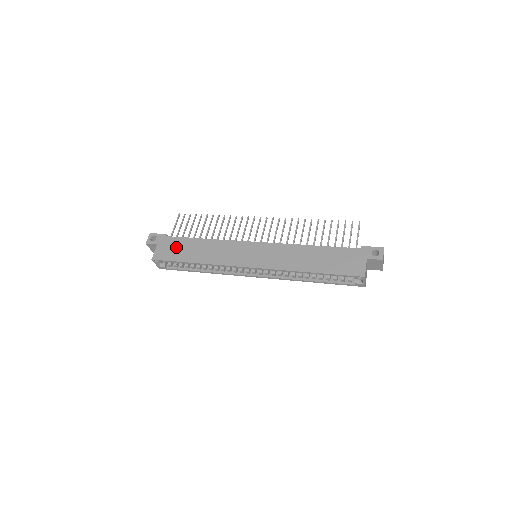
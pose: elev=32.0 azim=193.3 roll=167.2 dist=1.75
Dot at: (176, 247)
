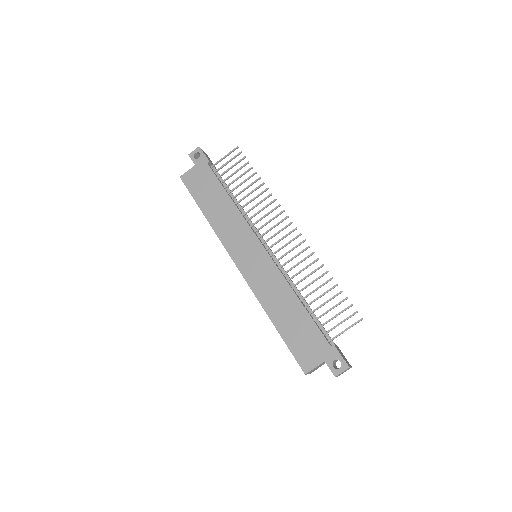
Dot at: (205, 184)
